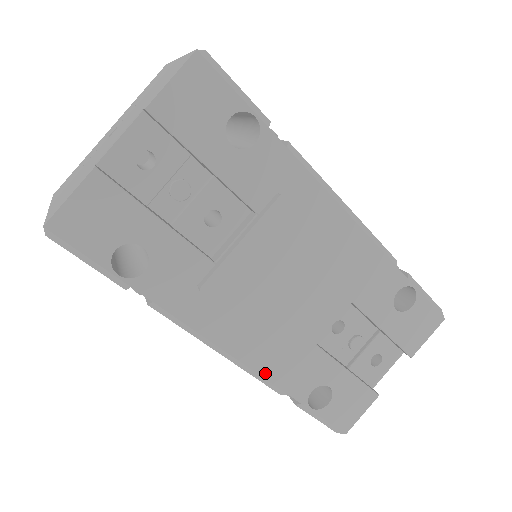
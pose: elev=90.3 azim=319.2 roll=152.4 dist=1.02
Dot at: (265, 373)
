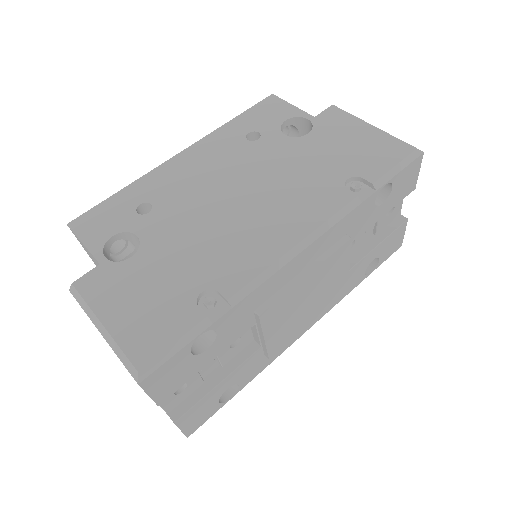
Dot at: (333, 306)
